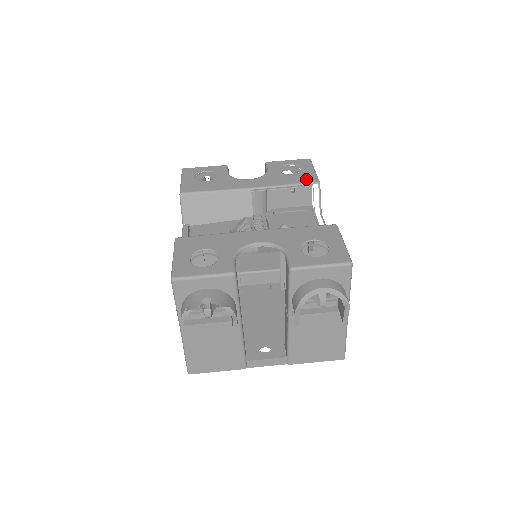
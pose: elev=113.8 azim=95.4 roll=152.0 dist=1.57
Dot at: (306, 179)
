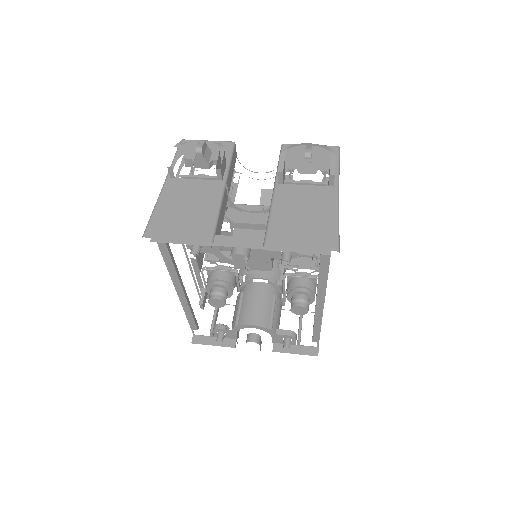
Dot at: occluded
